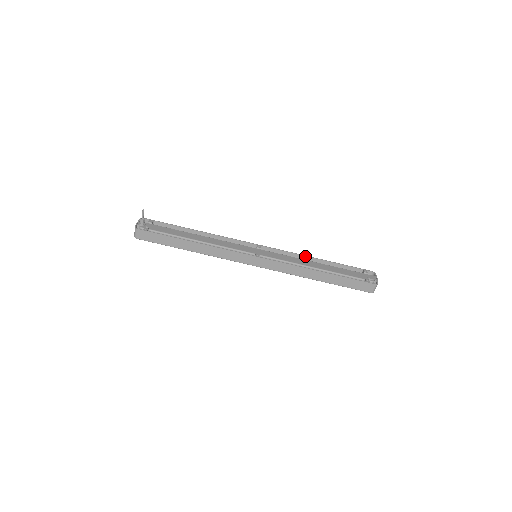
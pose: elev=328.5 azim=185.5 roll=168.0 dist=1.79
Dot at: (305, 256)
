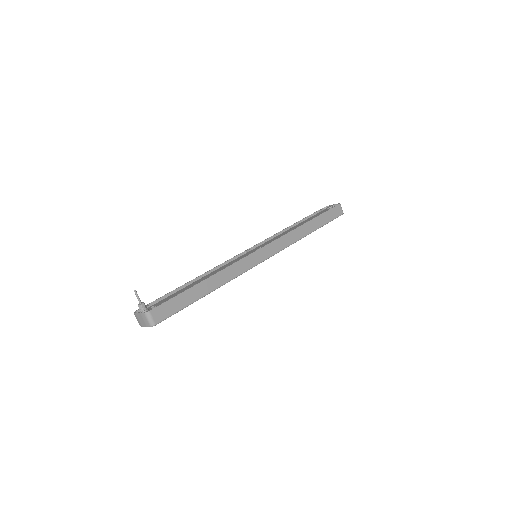
Dot at: (281, 231)
